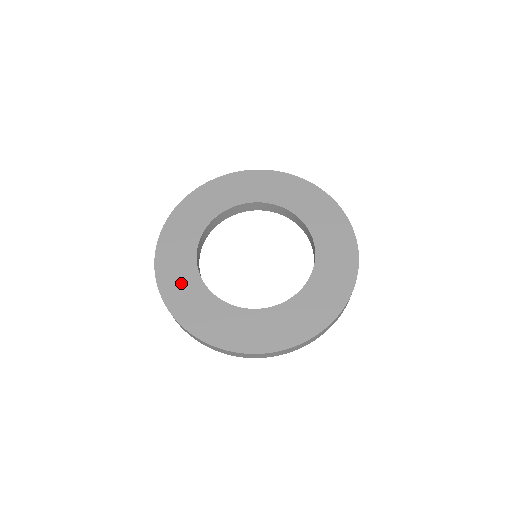
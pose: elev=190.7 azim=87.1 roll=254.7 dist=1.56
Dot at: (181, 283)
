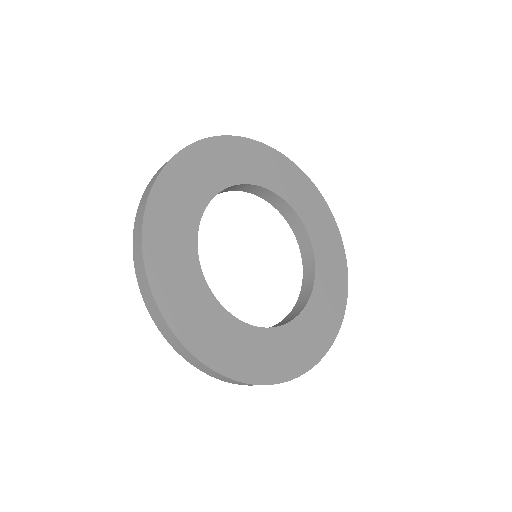
Dot at: (184, 291)
